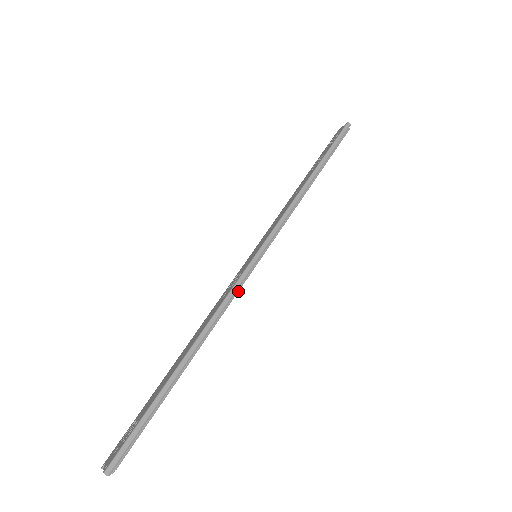
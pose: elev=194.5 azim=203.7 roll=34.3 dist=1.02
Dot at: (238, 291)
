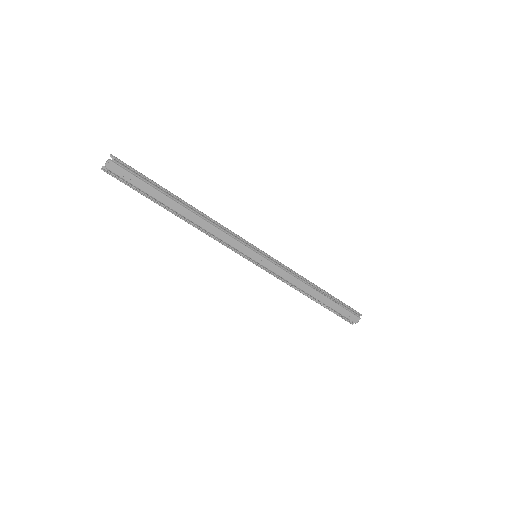
Dot at: (234, 237)
